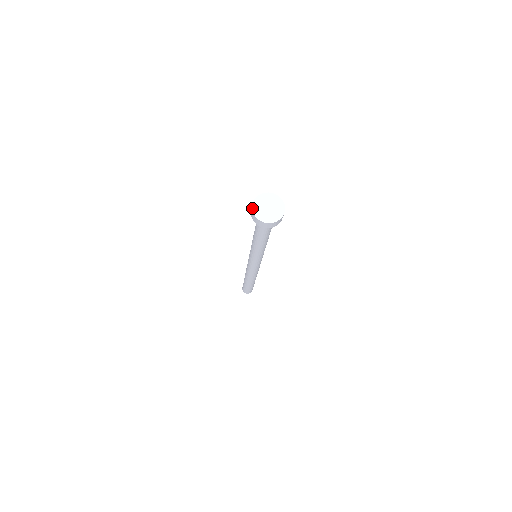
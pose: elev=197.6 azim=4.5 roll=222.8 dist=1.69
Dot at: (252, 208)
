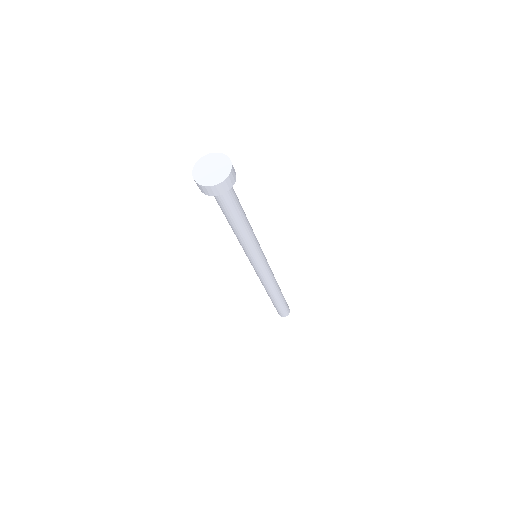
Dot at: (195, 180)
